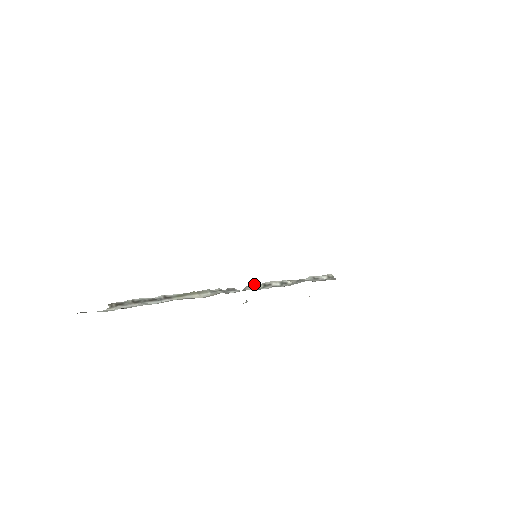
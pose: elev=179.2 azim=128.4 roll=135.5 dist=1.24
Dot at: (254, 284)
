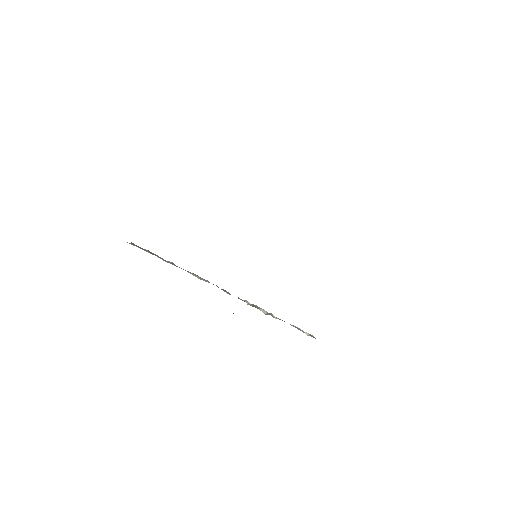
Dot at: (245, 300)
